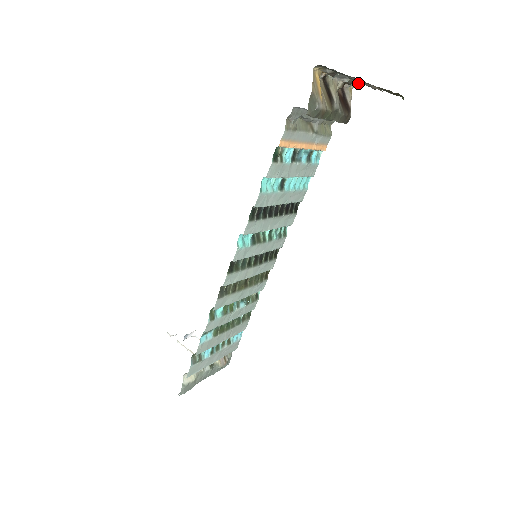
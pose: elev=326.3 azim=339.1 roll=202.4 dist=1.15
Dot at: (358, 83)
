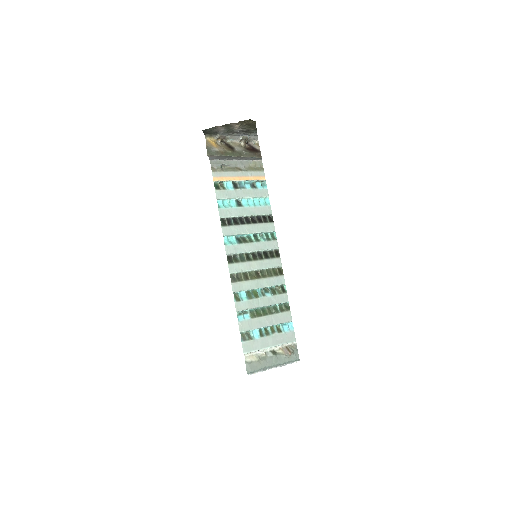
Dot at: (256, 138)
